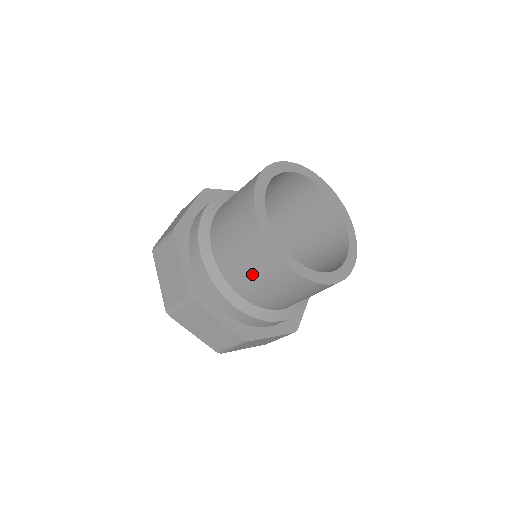
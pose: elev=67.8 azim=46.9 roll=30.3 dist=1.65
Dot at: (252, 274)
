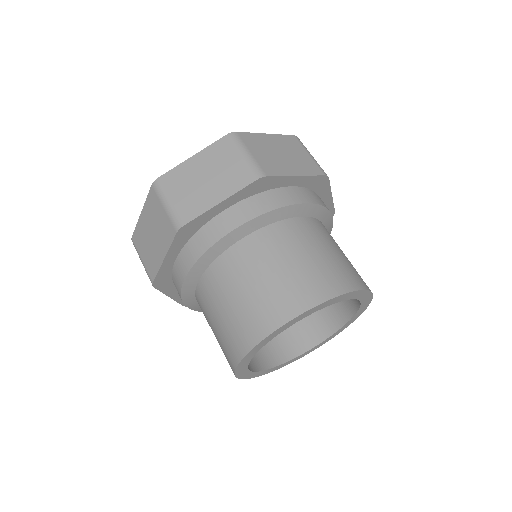
Dot at: occluded
